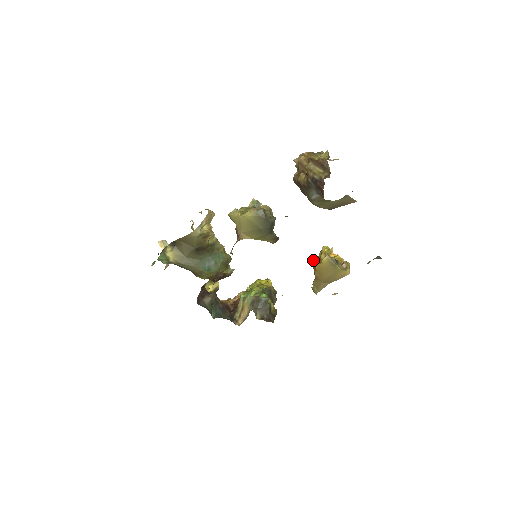
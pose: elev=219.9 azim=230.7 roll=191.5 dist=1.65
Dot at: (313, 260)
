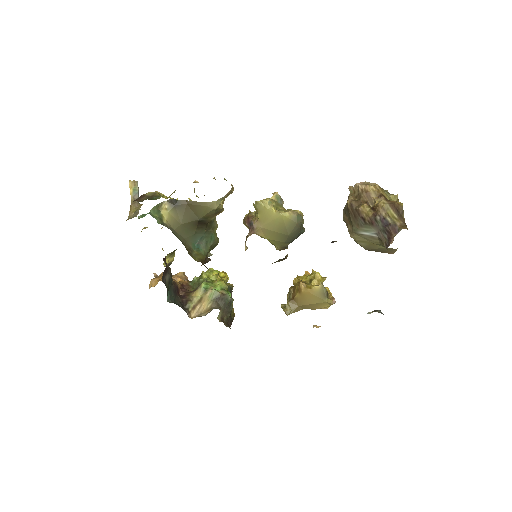
Dot at: (297, 279)
